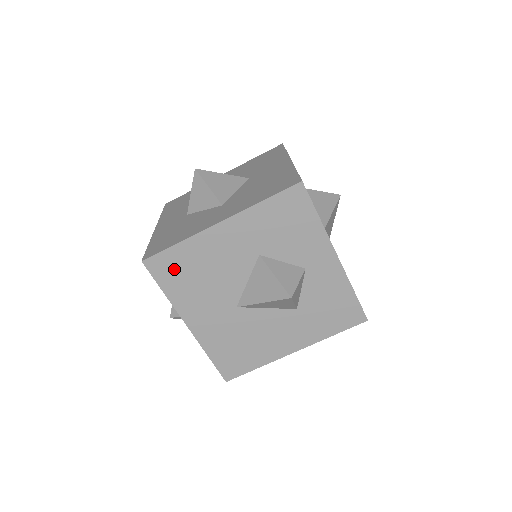
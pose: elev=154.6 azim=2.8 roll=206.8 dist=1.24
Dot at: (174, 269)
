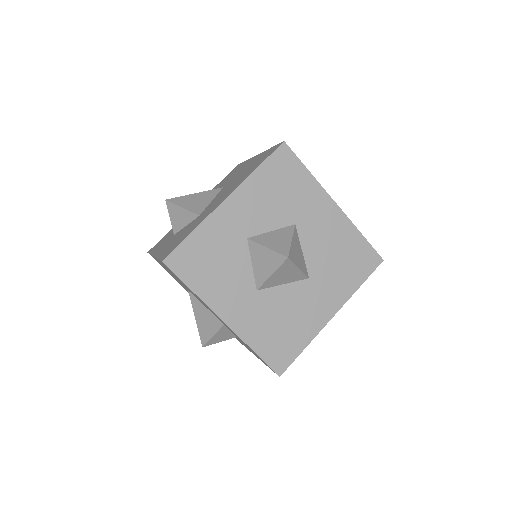
Dot at: (176, 276)
